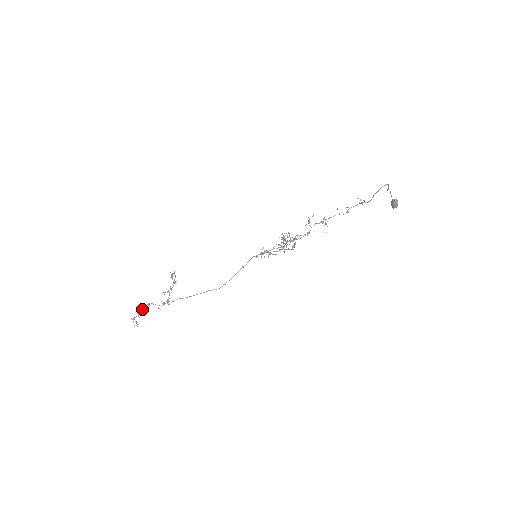
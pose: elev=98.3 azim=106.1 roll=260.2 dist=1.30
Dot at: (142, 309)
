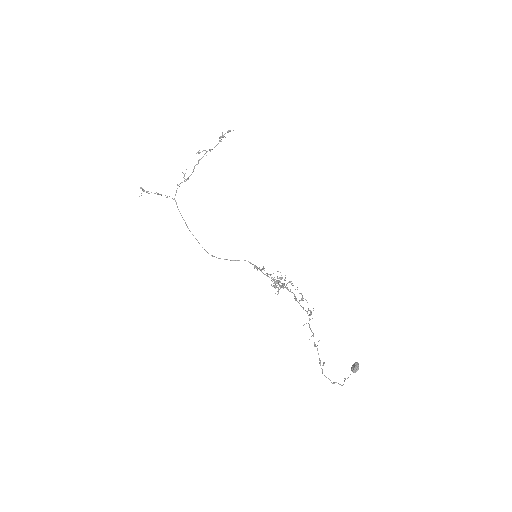
Dot at: occluded
